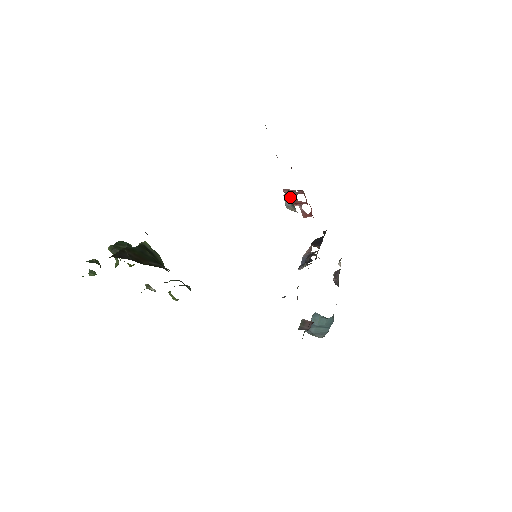
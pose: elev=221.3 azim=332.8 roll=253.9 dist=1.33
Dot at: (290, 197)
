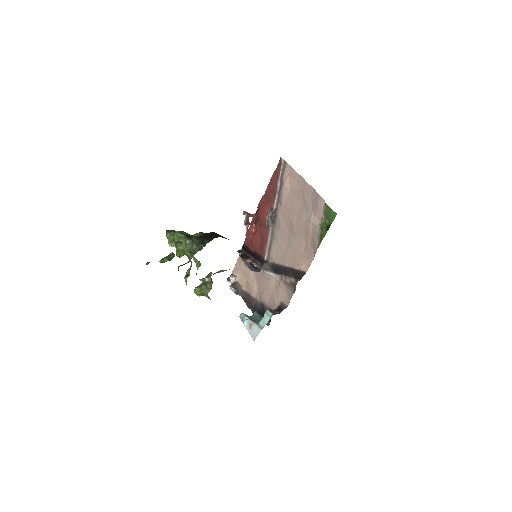
Dot at: (273, 215)
